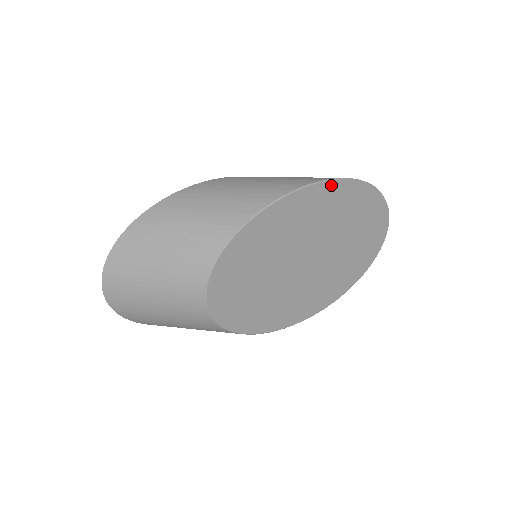
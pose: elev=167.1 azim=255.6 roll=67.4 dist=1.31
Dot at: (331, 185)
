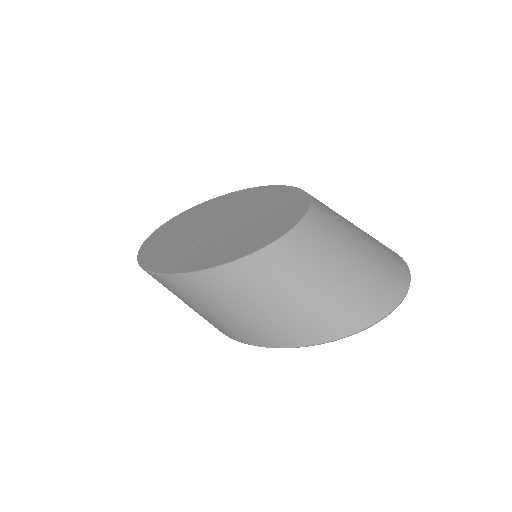
Dot at: occluded
